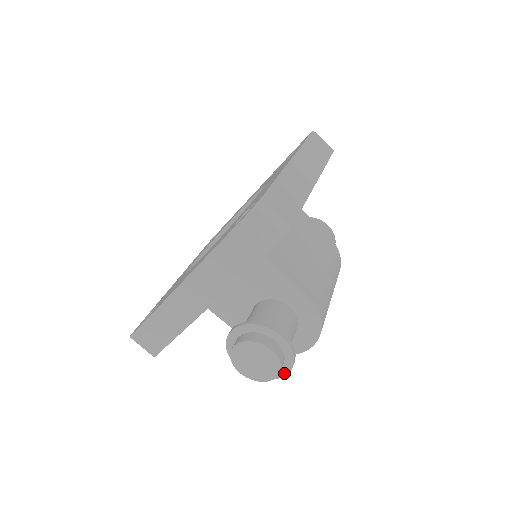
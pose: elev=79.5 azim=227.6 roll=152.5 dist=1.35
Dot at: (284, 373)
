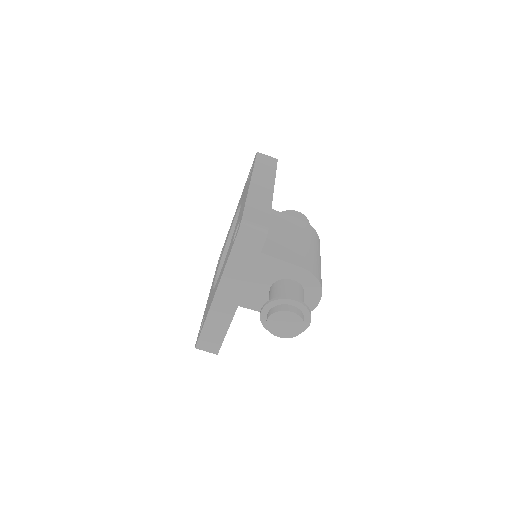
Dot at: (308, 324)
